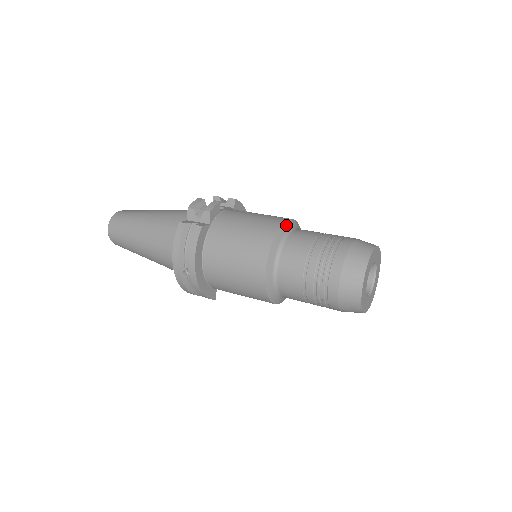
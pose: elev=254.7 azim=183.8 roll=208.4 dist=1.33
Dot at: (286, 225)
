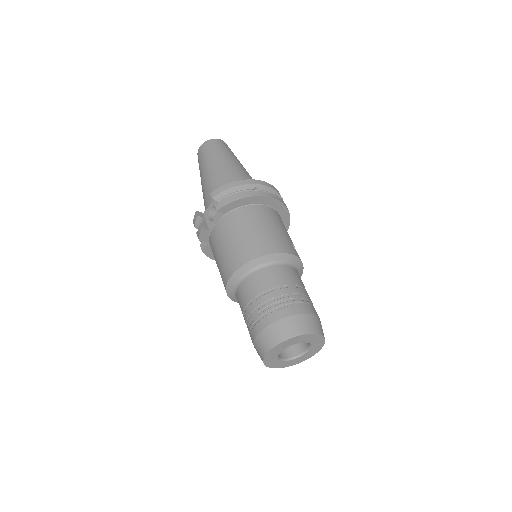
Dot at: (232, 280)
